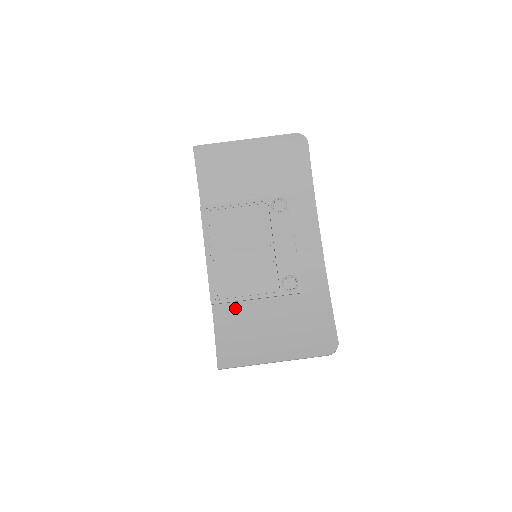
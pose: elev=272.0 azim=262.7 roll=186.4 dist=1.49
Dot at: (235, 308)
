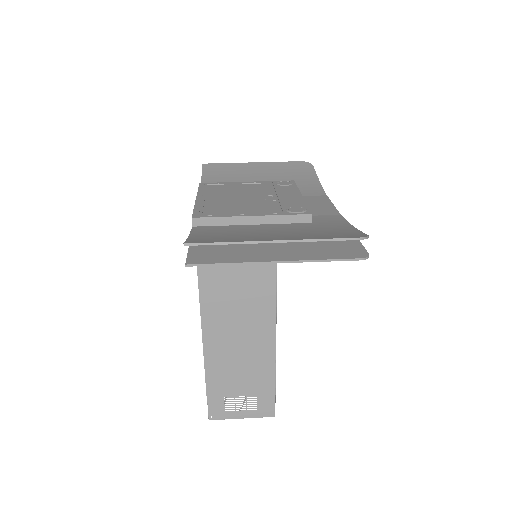
Dot at: (222, 227)
